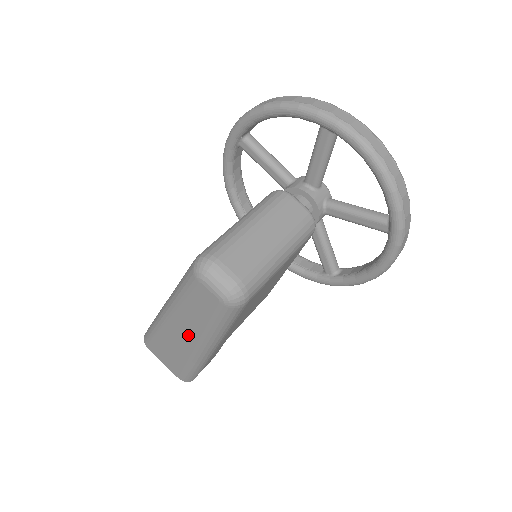
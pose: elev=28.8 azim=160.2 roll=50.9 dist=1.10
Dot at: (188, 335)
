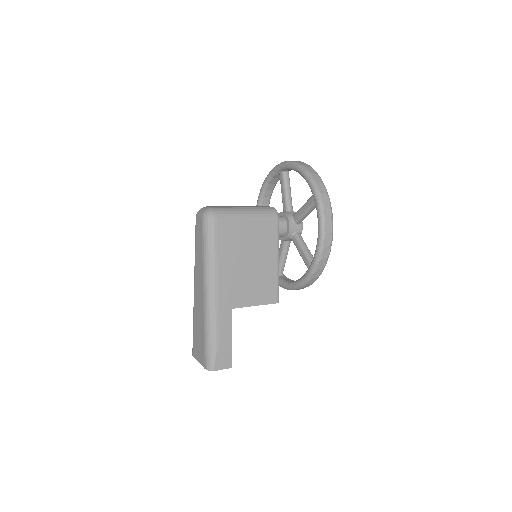
Dot at: (200, 286)
